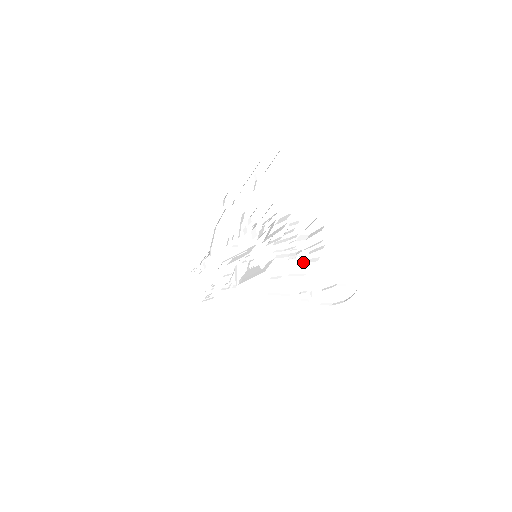
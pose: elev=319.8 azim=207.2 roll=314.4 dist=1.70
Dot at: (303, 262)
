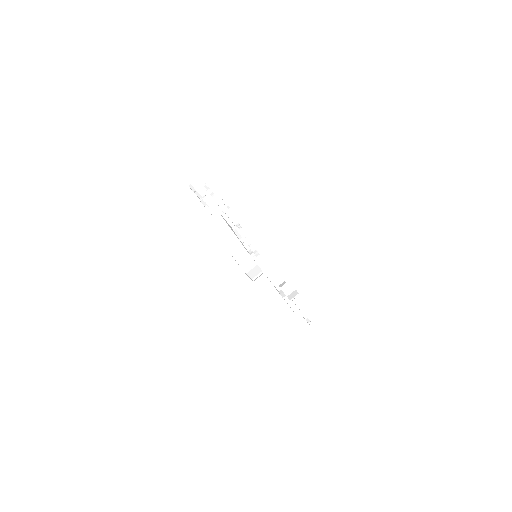
Dot at: occluded
